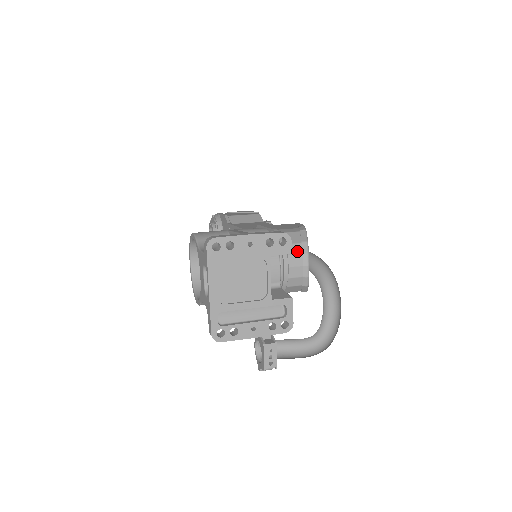
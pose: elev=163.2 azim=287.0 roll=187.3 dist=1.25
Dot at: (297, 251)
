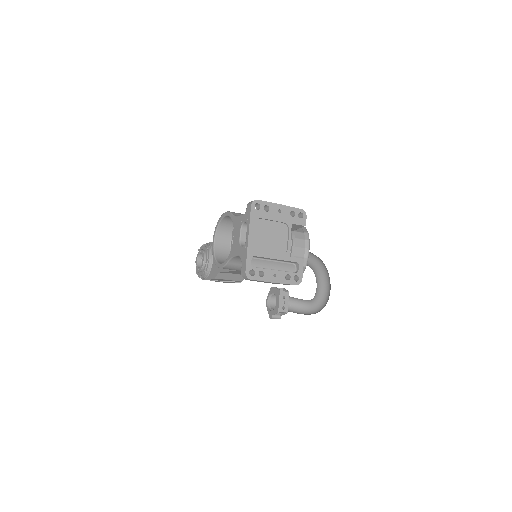
Dot at: (301, 237)
